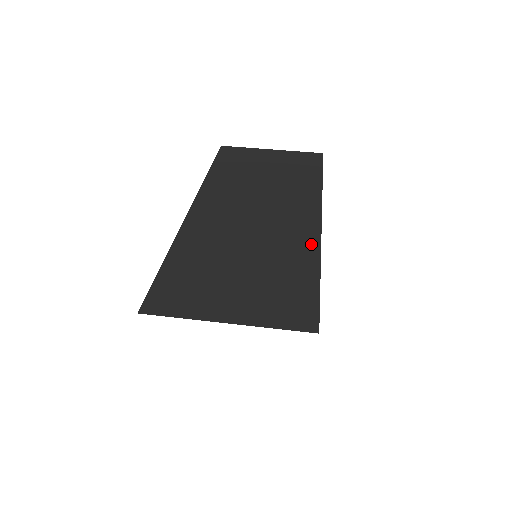
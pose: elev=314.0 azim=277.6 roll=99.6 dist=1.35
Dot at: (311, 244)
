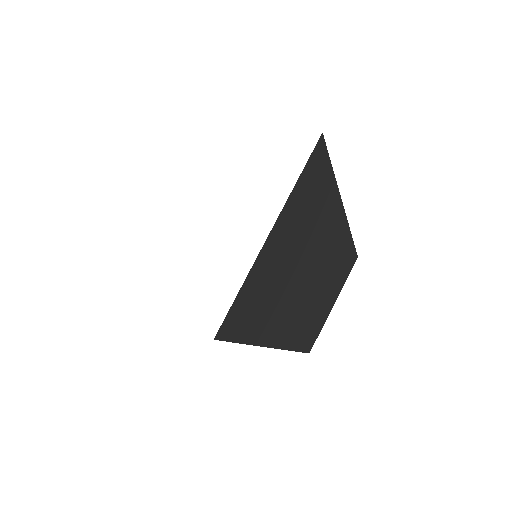
Dot at: occluded
